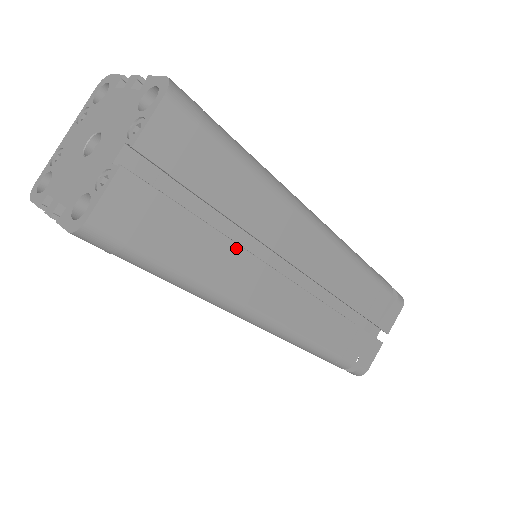
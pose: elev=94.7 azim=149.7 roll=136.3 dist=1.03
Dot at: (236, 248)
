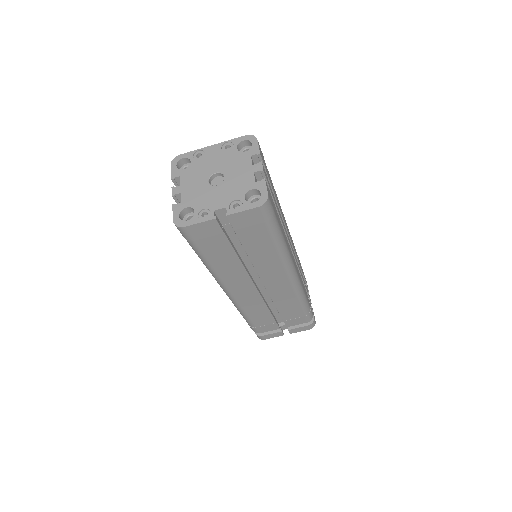
Dot at: (241, 265)
